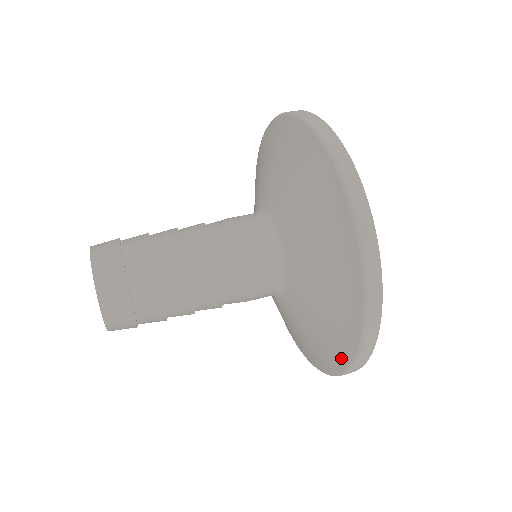
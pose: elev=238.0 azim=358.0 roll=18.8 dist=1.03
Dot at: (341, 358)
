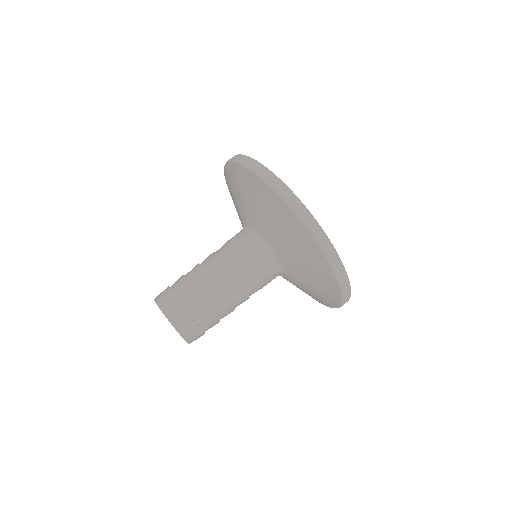
Dot at: (335, 299)
